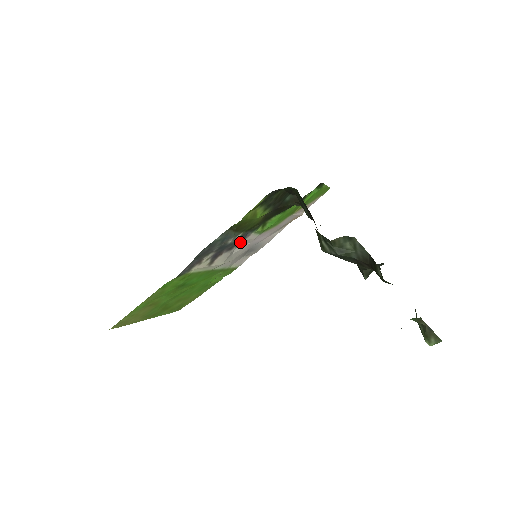
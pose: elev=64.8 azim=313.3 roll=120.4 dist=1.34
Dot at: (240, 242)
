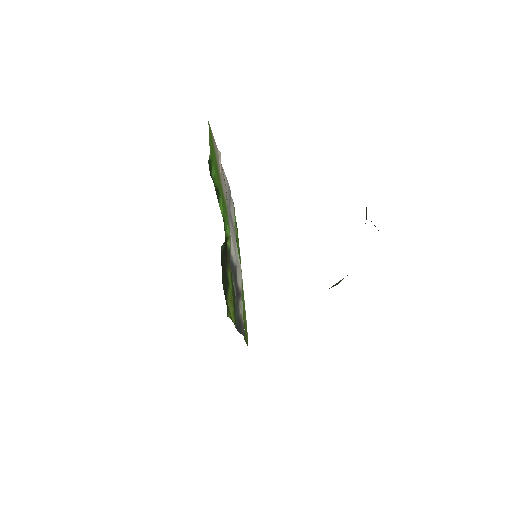
Dot at: (234, 267)
